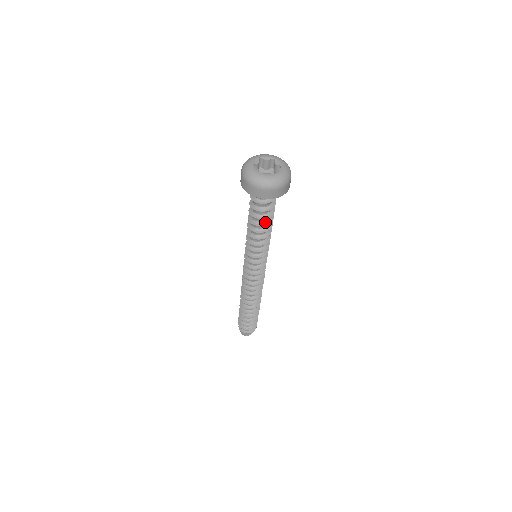
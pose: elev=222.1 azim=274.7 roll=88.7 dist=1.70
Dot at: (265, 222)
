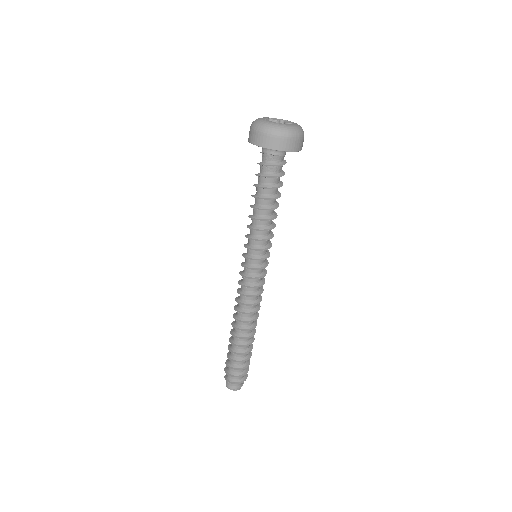
Dot at: (273, 196)
